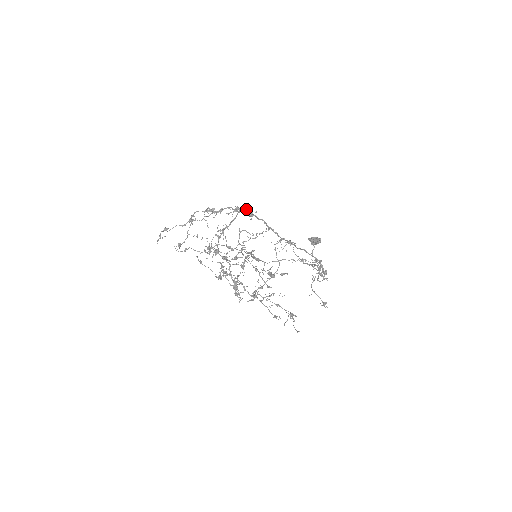
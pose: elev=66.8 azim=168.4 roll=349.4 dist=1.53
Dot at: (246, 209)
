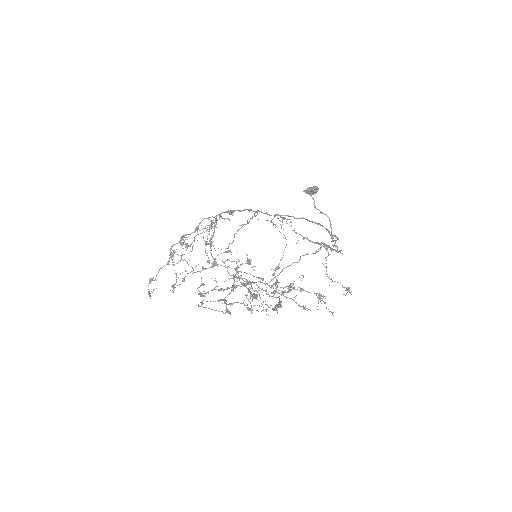
Dot at: occluded
